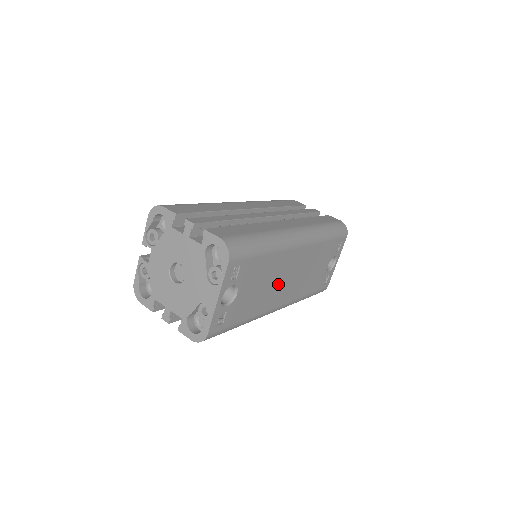
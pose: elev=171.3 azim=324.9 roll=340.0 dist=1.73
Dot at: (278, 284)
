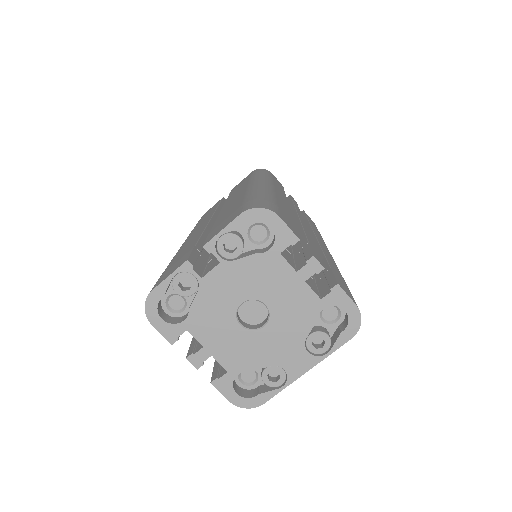
Dot at: occluded
